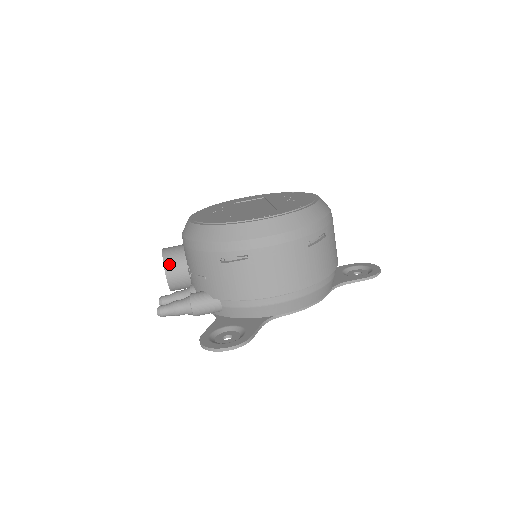
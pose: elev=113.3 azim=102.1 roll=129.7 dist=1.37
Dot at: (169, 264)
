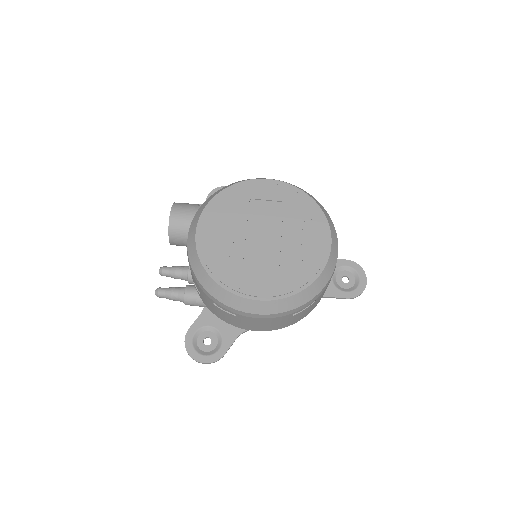
Dot at: (174, 236)
